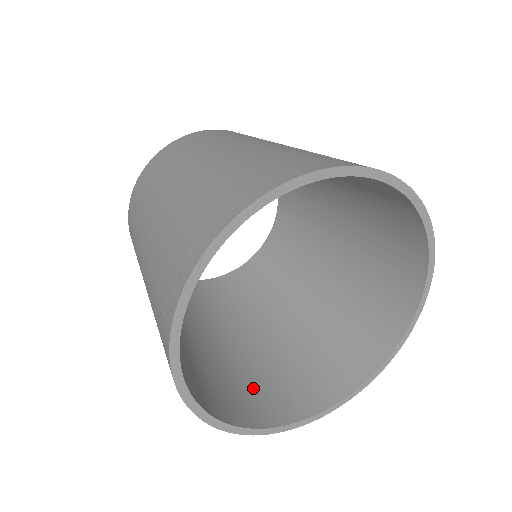
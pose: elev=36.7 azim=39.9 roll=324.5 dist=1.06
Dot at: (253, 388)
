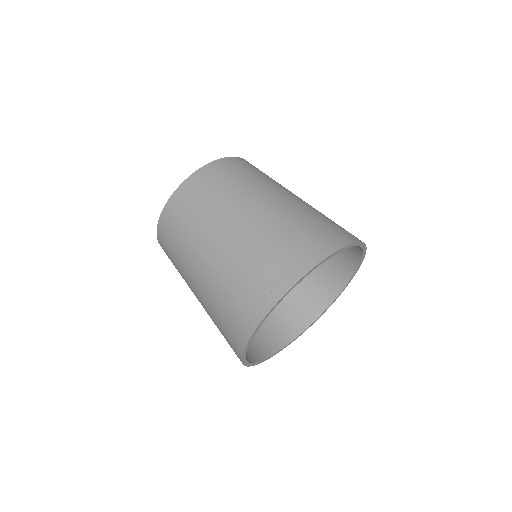
Dot at: (265, 326)
